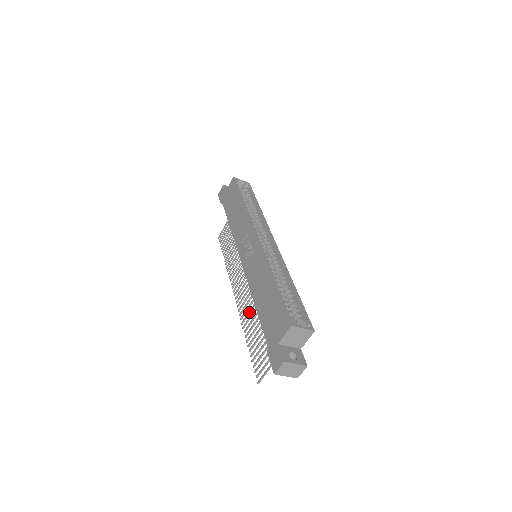
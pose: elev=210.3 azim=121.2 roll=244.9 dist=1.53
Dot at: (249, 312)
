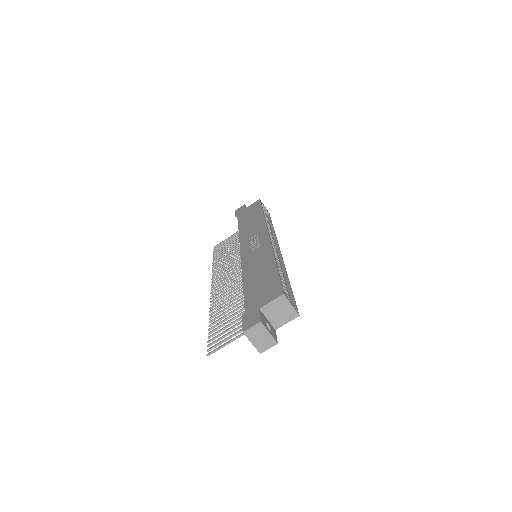
Dot at: (225, 299)
